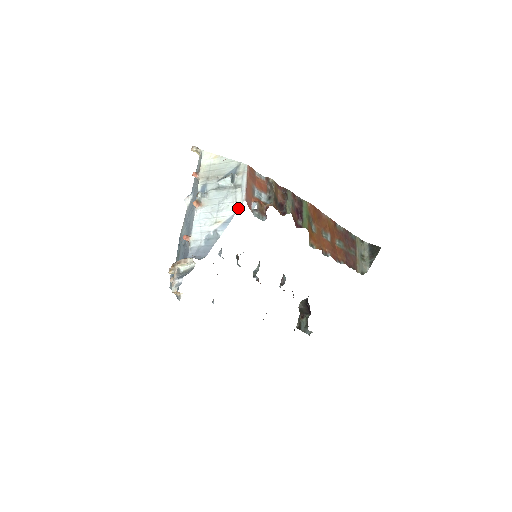
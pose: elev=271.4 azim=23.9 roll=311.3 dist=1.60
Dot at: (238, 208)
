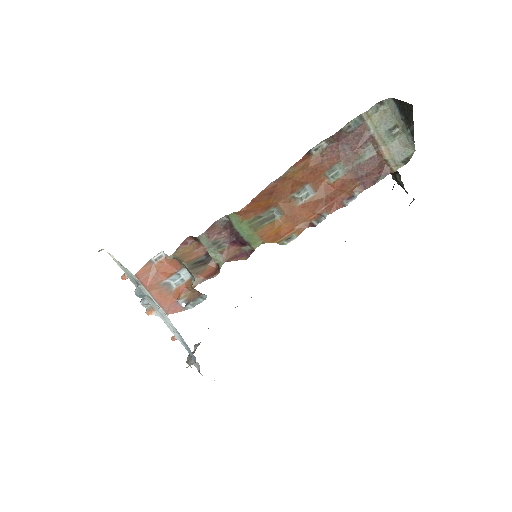
Dot at: occluded
